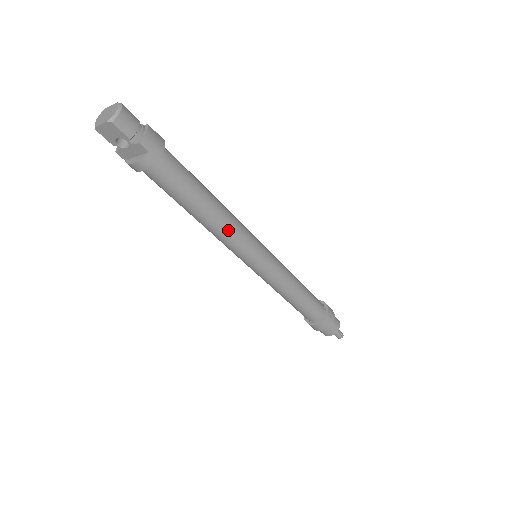
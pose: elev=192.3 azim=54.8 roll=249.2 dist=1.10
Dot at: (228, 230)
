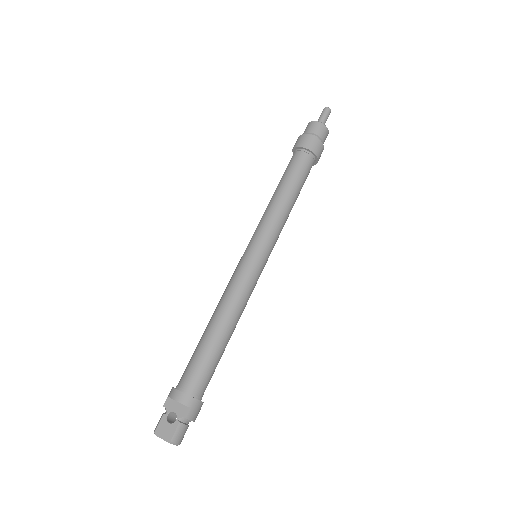
Dot at: (243, 310)
